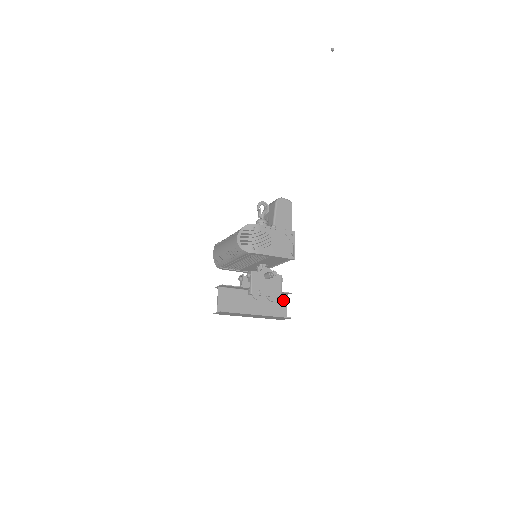
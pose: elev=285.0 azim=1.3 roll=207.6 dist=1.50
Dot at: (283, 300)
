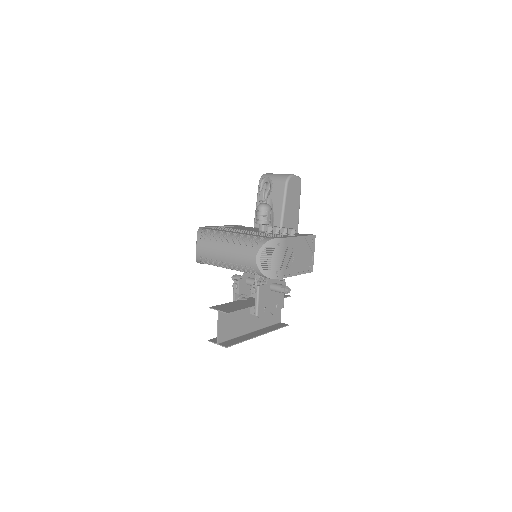
Dot at: occluded
